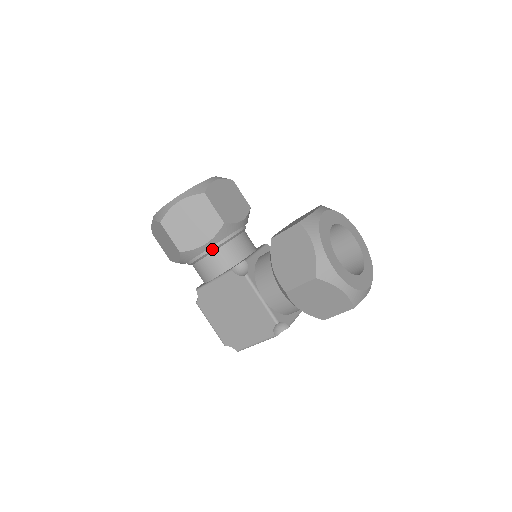
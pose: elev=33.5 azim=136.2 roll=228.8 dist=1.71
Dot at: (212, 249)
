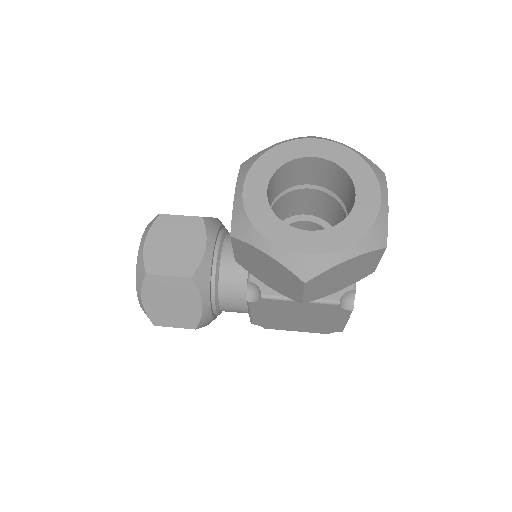
Dot at: (214, 299)
